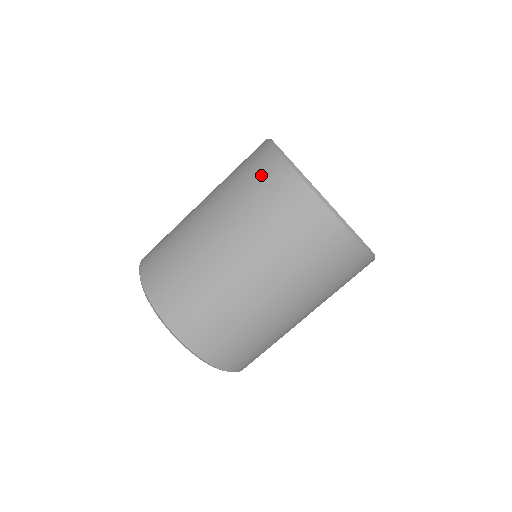
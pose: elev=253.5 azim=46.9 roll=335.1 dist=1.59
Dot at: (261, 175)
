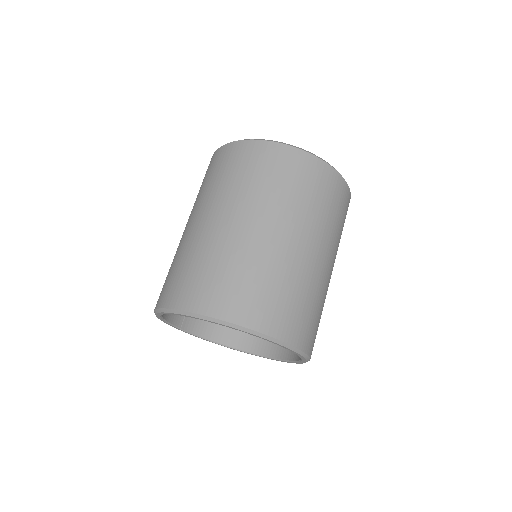
Dot at: (209, 169)
